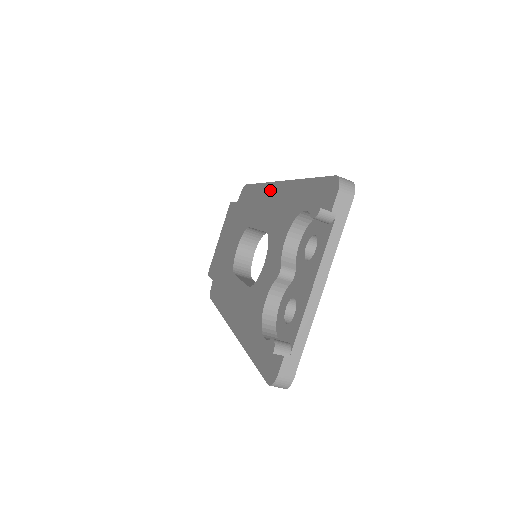
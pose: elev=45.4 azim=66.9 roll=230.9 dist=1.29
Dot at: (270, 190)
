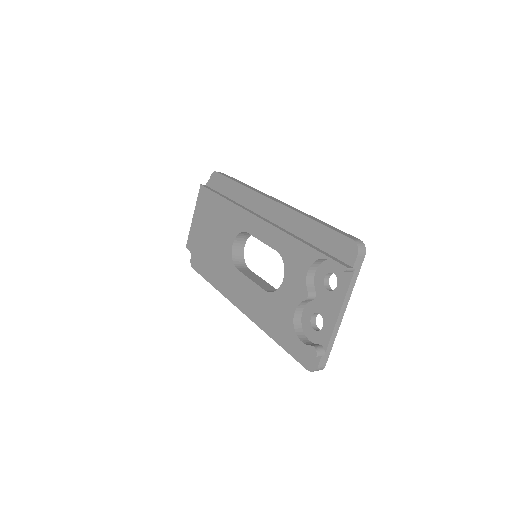
Dot at: (263, 203)
